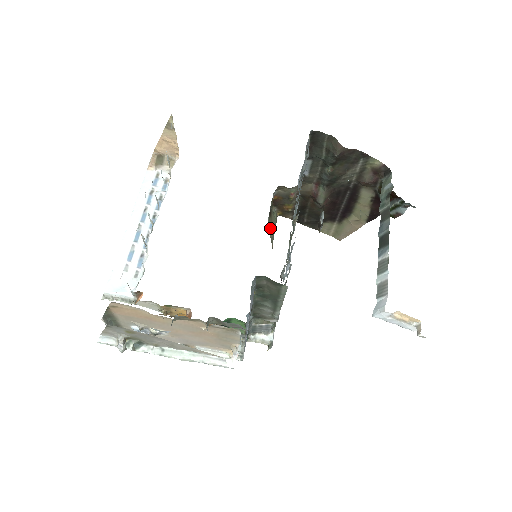
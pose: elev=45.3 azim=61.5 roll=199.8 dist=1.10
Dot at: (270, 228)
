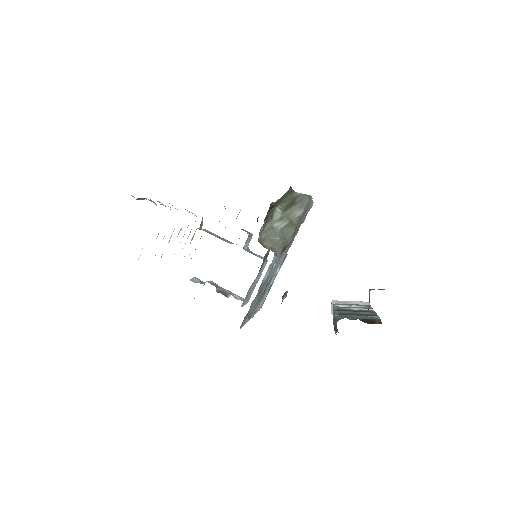
Dot at: (280, 201)
